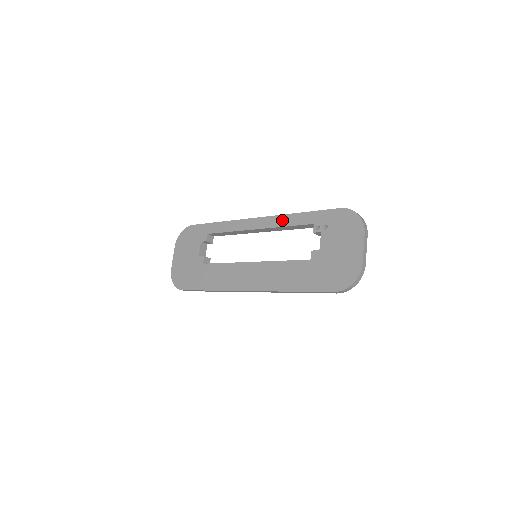
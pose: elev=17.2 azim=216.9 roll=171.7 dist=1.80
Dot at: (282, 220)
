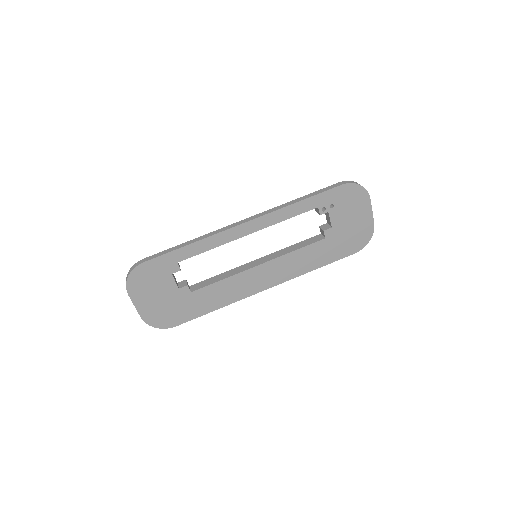
Dot at: (280, 215)
